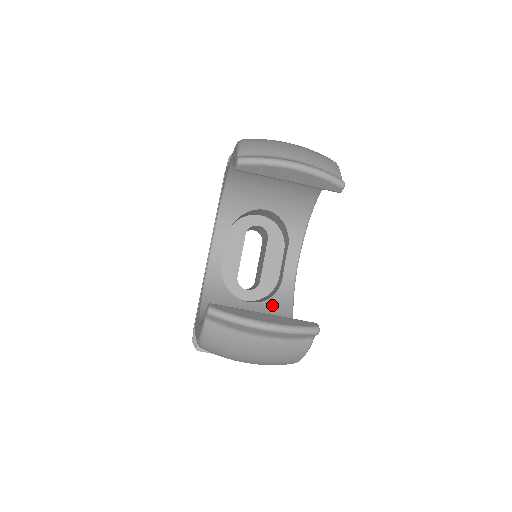
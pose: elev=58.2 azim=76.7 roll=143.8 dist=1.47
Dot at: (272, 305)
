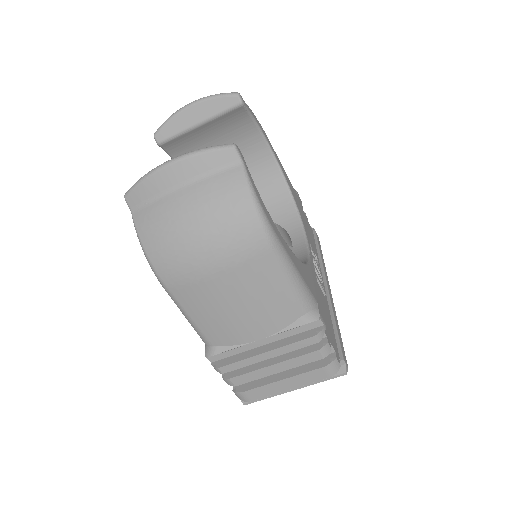
Dot at: occluded
